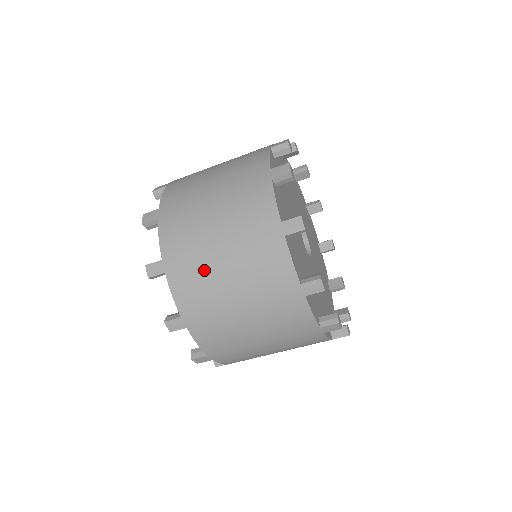
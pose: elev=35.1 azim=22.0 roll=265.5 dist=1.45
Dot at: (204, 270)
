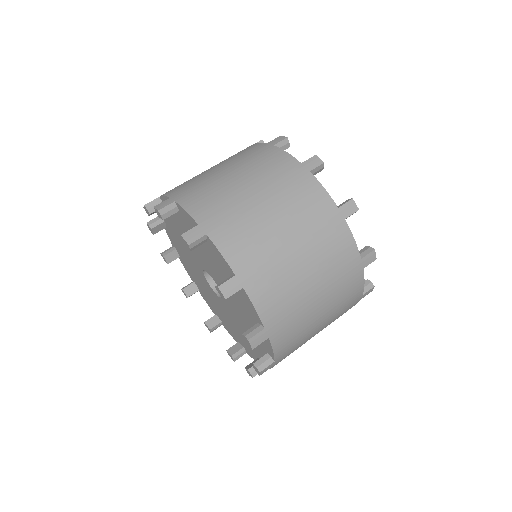
Dot at: occluded
